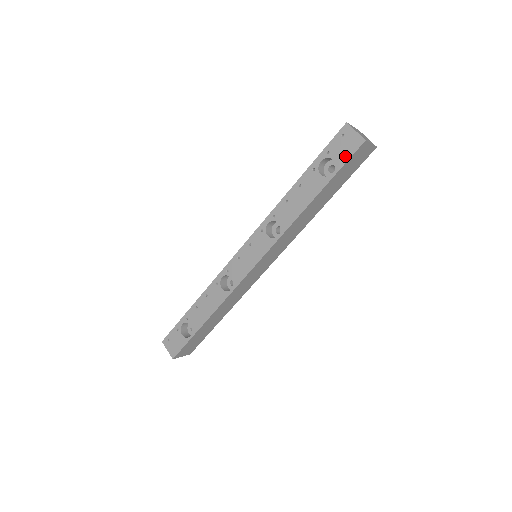
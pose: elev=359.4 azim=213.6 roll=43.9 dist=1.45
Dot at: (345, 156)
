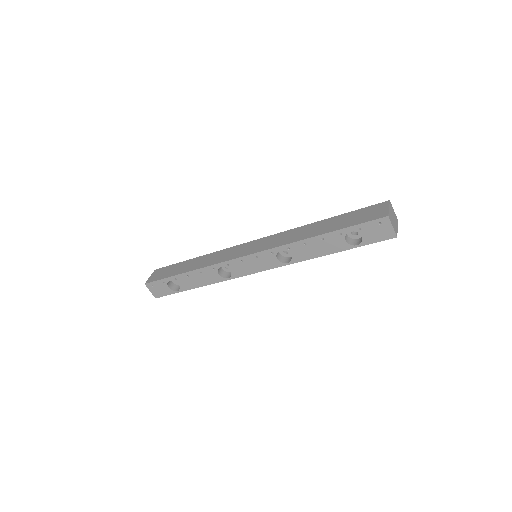
Dot at: (374, 239)
